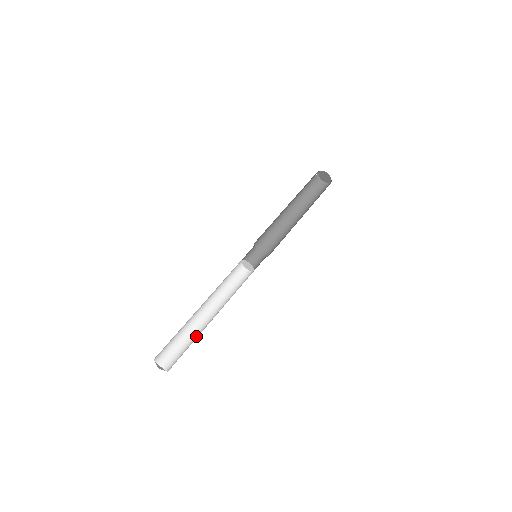
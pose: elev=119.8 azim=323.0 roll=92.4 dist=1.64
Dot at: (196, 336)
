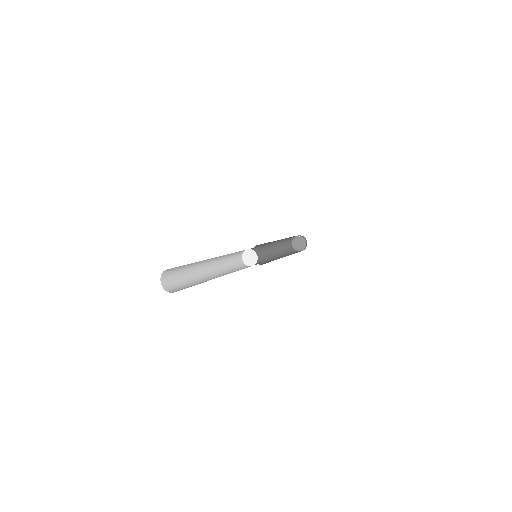
Dot at: (202, 282)
